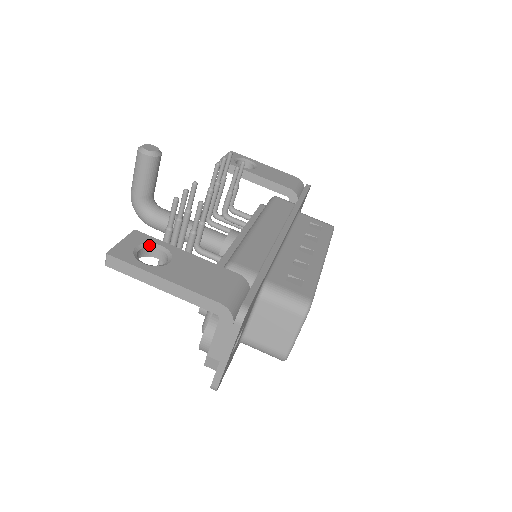
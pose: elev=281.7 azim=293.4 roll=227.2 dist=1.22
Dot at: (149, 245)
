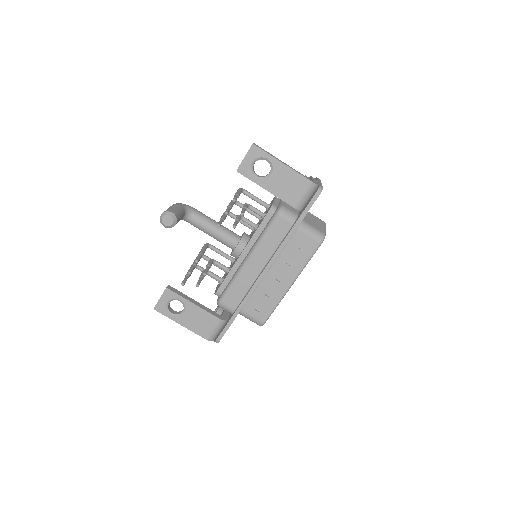
Dot at: (174, 299)
